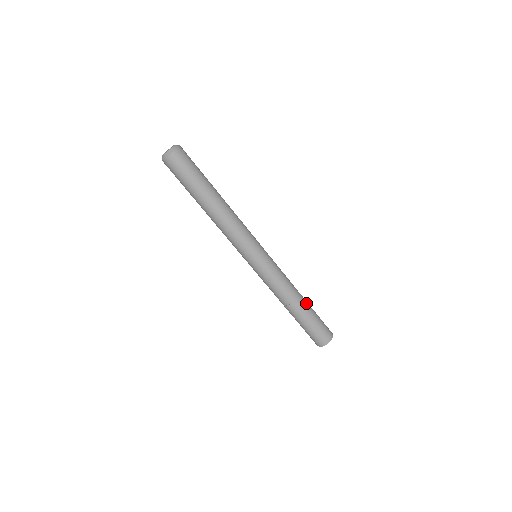
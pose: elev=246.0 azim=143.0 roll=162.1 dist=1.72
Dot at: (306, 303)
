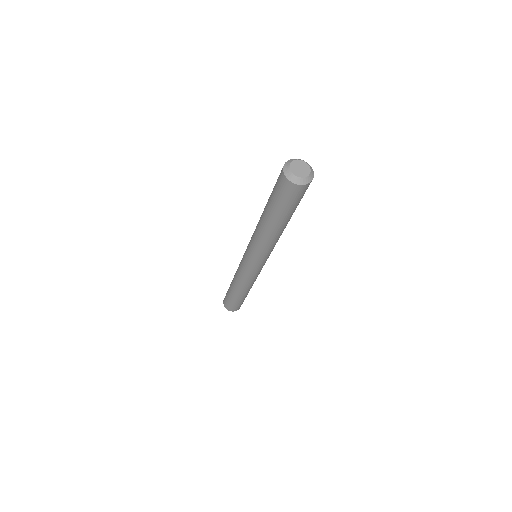
Dot at: occluded
